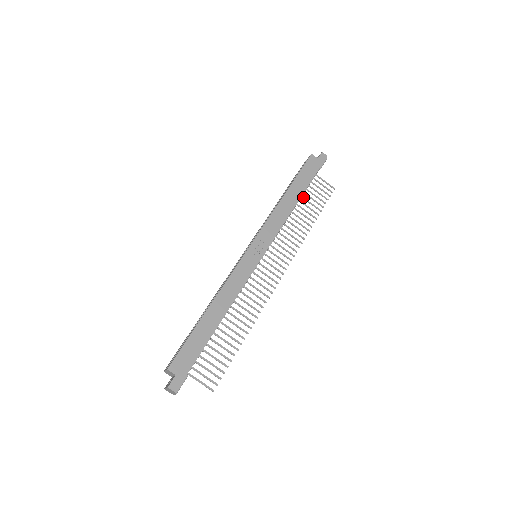
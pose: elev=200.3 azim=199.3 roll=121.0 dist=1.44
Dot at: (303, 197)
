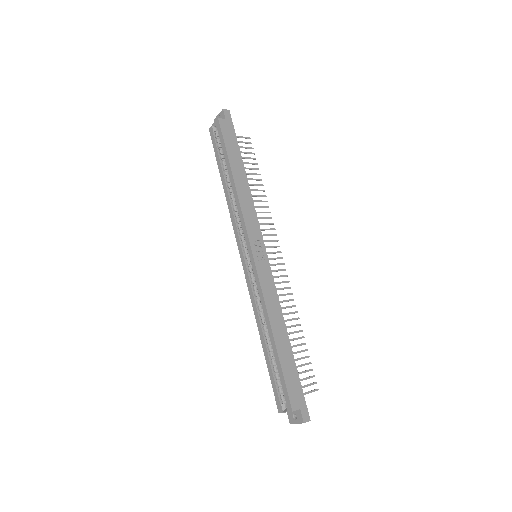
Dot at: occluded
